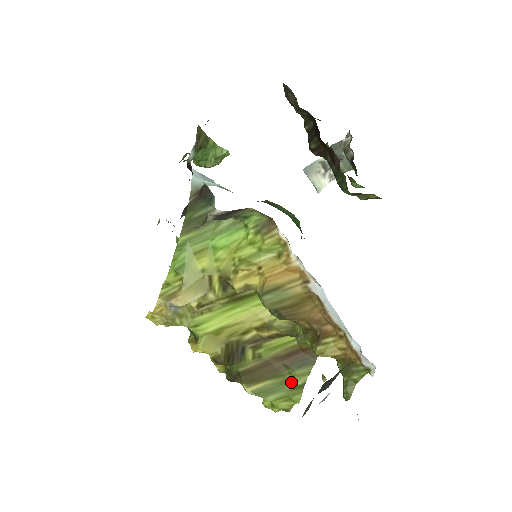
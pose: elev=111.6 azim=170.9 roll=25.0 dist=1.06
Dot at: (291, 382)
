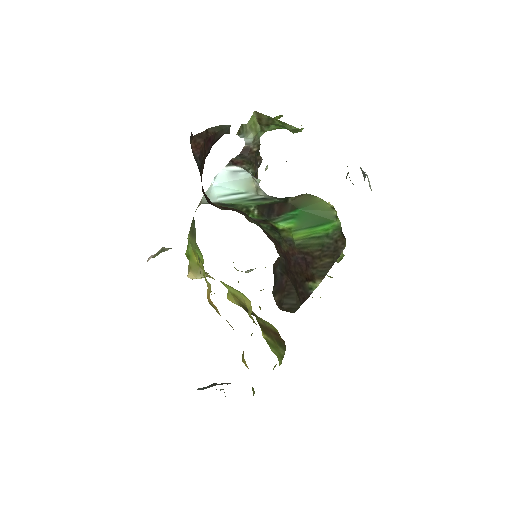
Dot at: (279, 350)
